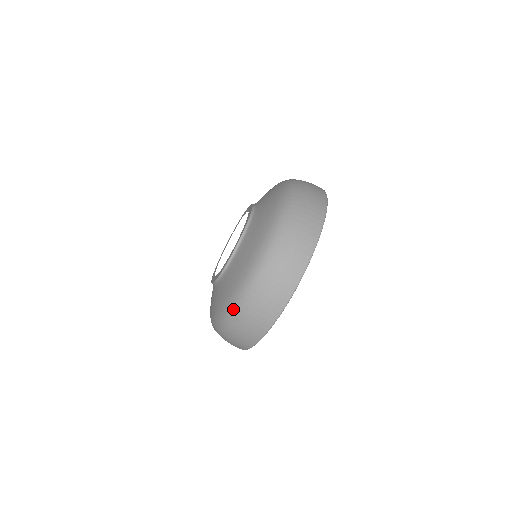
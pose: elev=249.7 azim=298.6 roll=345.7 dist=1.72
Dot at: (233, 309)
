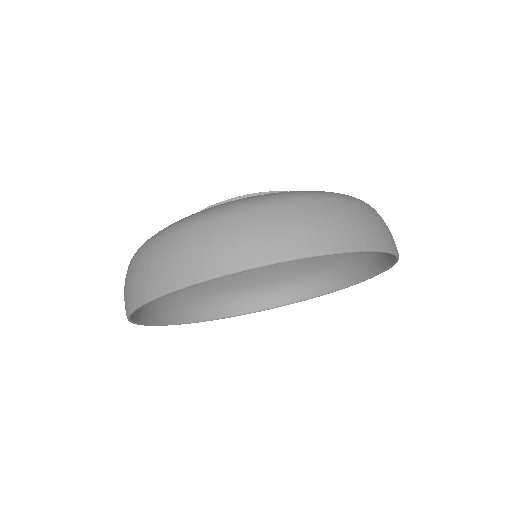
Dot at: (207, 215)
